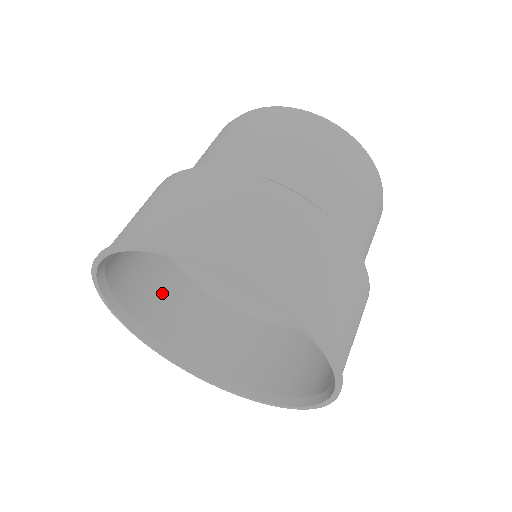
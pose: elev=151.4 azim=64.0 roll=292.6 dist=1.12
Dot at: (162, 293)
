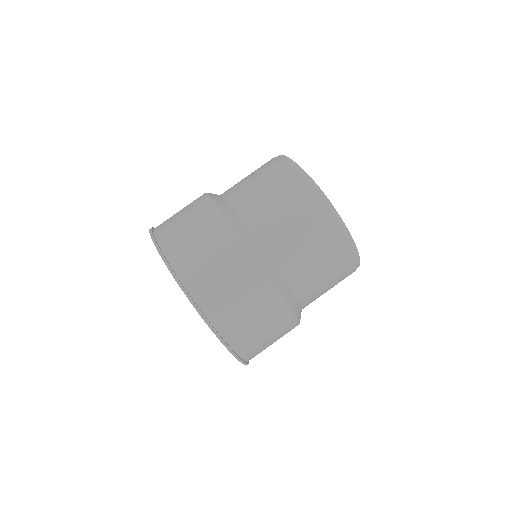
Dot at: occluded
